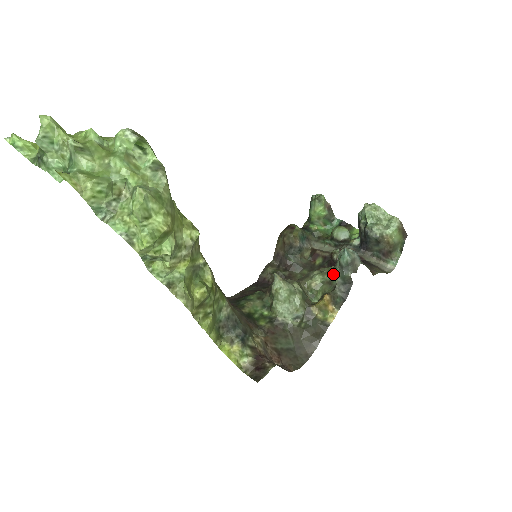
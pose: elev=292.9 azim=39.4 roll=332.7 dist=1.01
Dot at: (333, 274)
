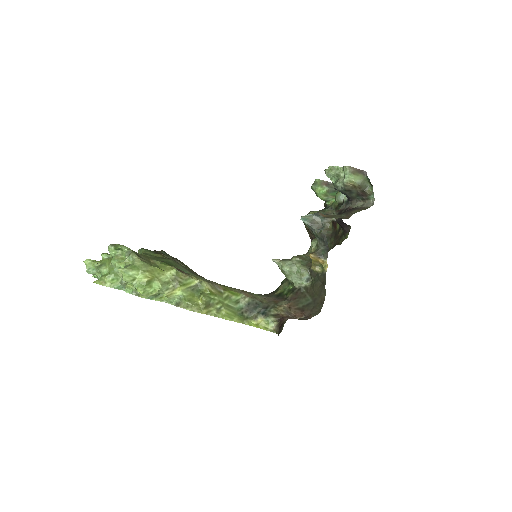
Dot at: occluded
